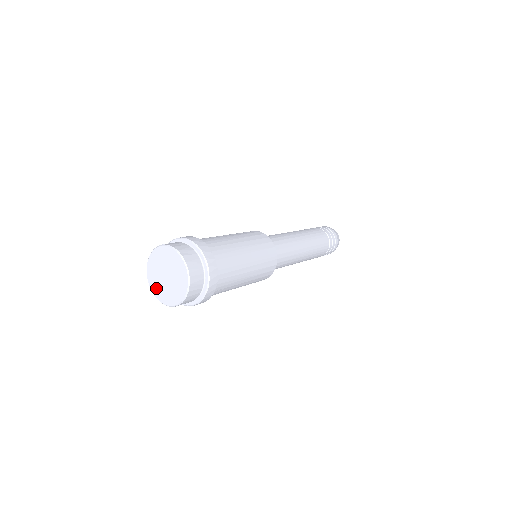
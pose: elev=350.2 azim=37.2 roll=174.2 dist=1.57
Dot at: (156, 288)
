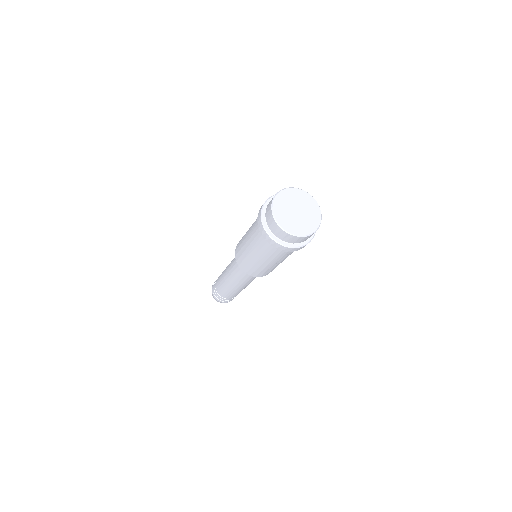
Dot at: (281, 214)
